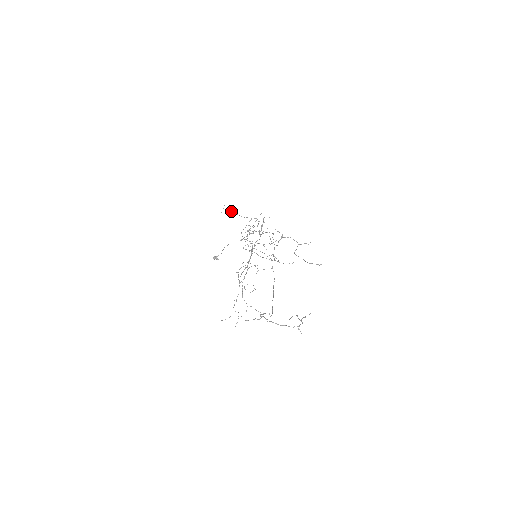
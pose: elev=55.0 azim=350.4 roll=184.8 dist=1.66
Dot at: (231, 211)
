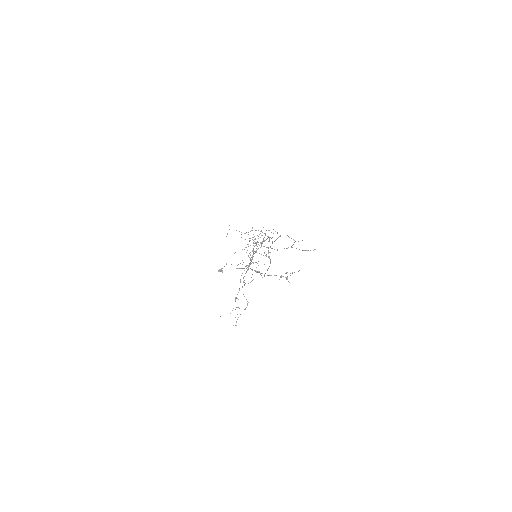
Dot at: (236, 230)
